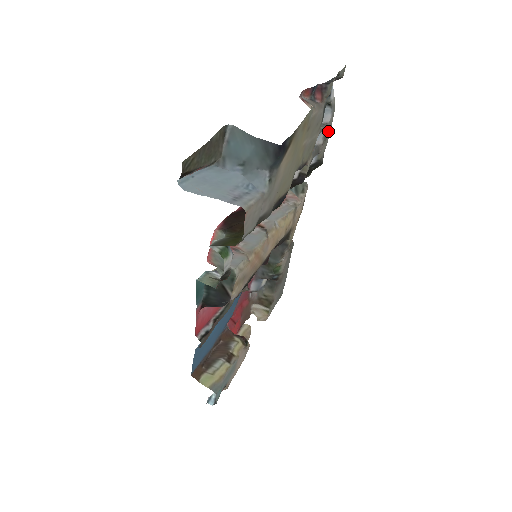
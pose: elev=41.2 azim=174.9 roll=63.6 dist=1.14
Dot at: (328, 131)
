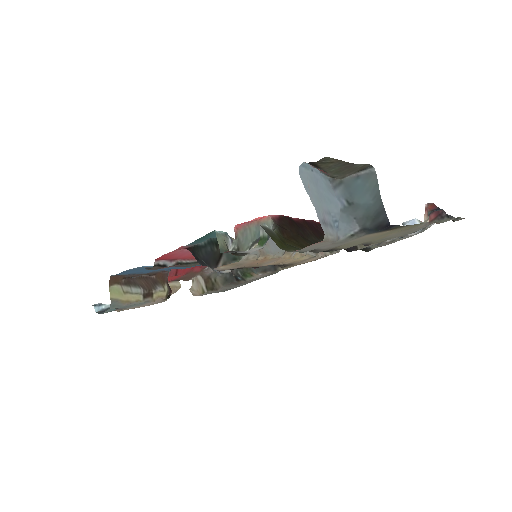
Dot at: (400, 239)
